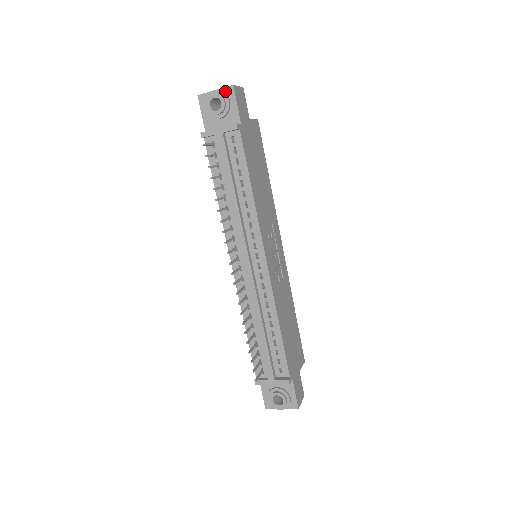
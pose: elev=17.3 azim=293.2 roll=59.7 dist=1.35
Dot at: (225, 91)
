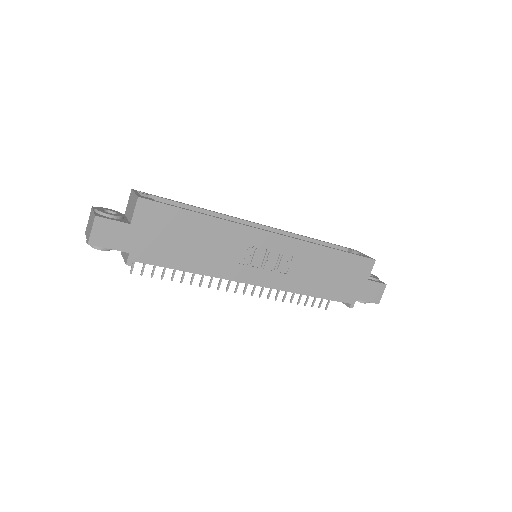
Dot at: occluded
